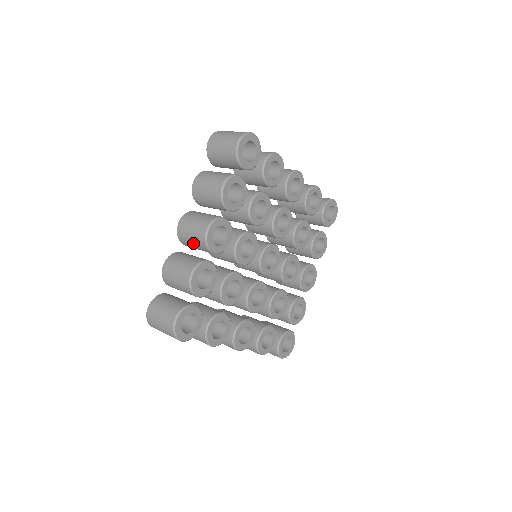
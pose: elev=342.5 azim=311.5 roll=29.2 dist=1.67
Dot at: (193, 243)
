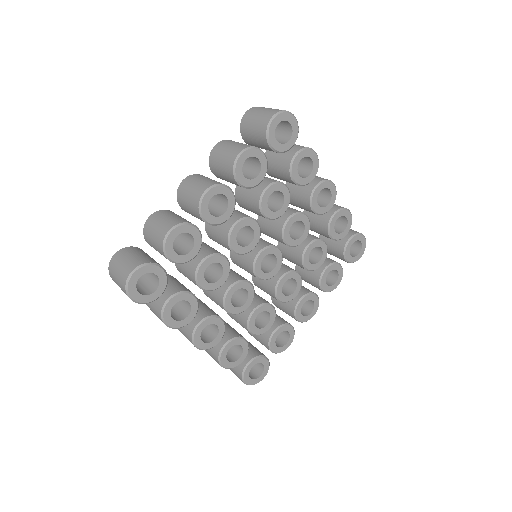
Dot at: (188, 204)
